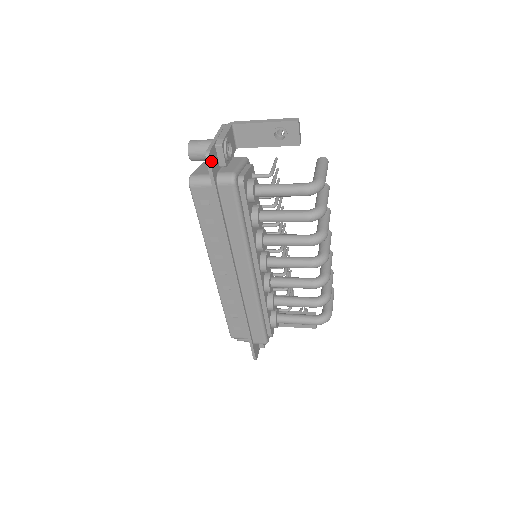
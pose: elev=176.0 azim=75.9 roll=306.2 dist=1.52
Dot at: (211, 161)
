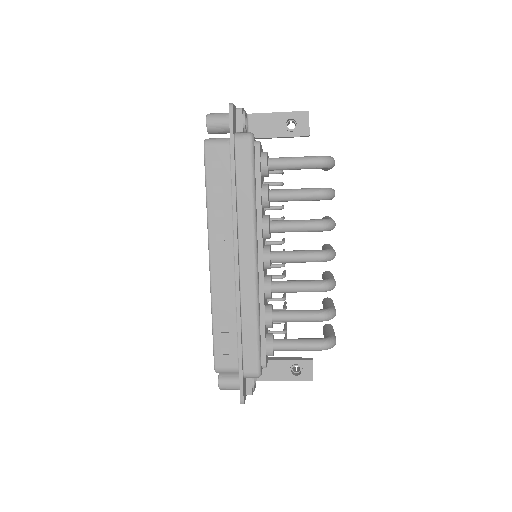
Dot at: (233, 113)
